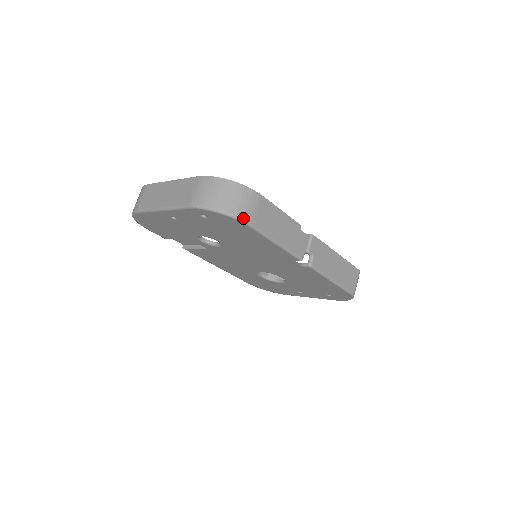
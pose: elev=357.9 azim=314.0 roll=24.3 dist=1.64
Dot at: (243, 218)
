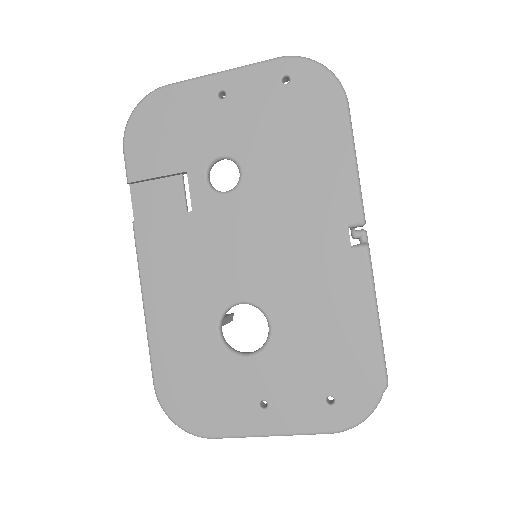
Dot at: occluded
